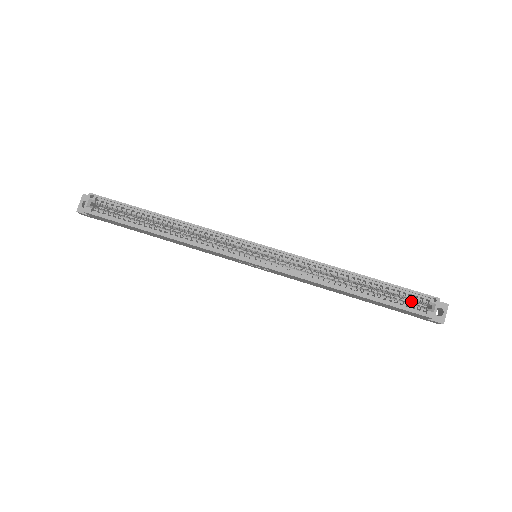
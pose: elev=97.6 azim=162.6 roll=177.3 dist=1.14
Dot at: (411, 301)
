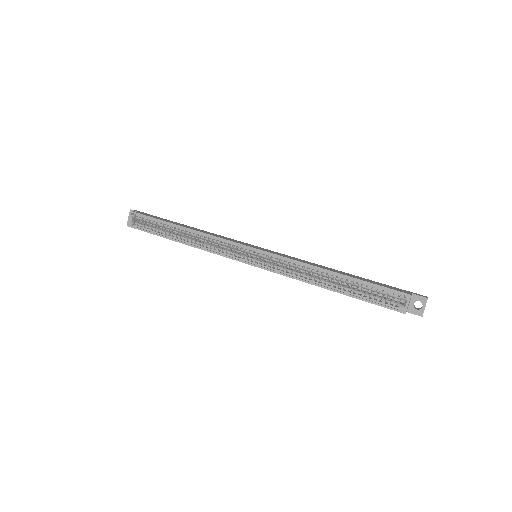
Dot at: (387, 296)
